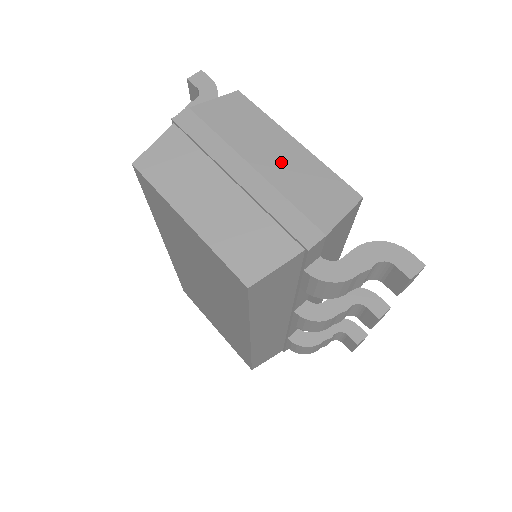
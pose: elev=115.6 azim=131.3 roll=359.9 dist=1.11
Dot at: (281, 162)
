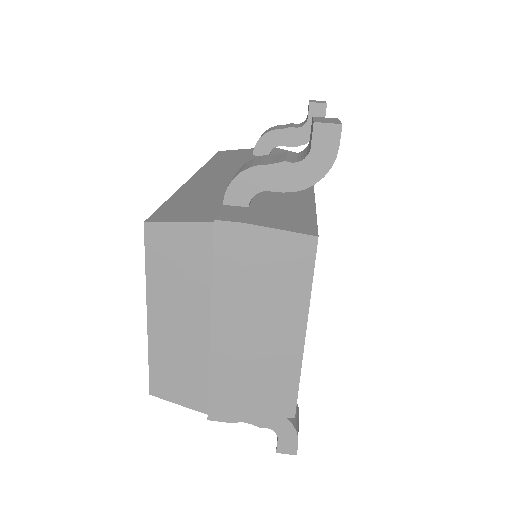
Dot at: (266, 346)
